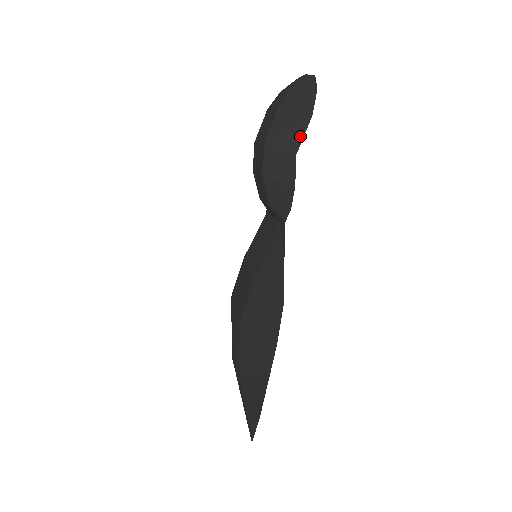
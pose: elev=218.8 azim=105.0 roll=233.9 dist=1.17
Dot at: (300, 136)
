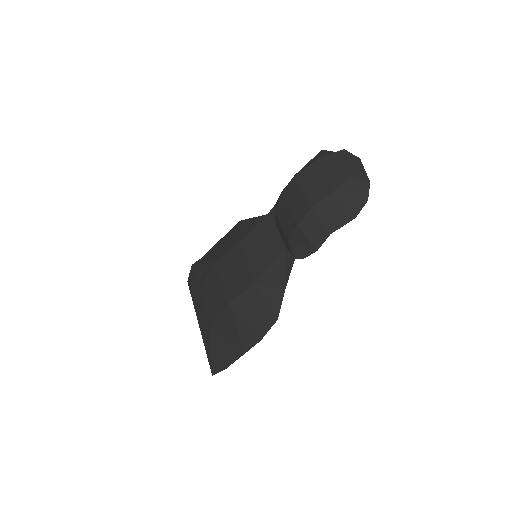
Dot at: (340, 224)
